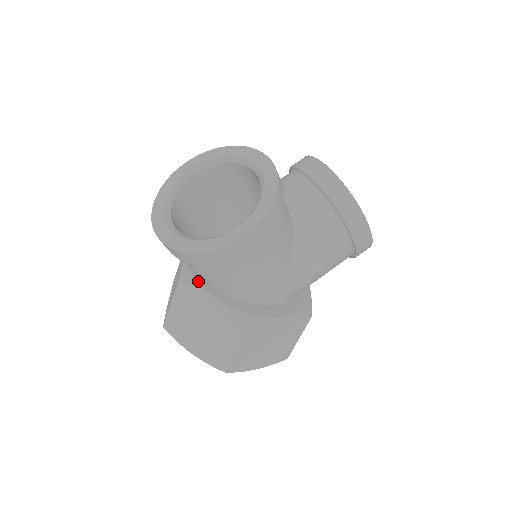
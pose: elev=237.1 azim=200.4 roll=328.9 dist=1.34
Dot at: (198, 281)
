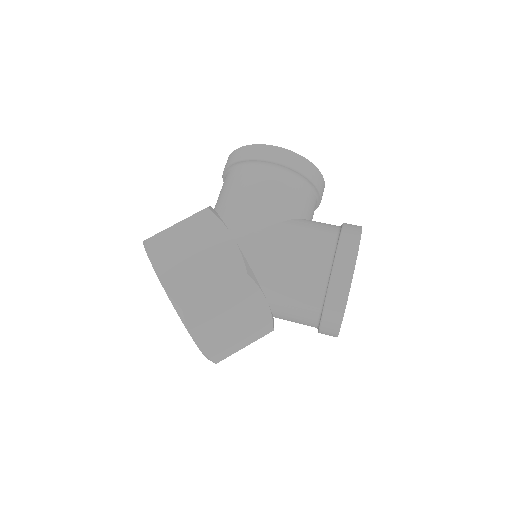
Dot at: occluded
